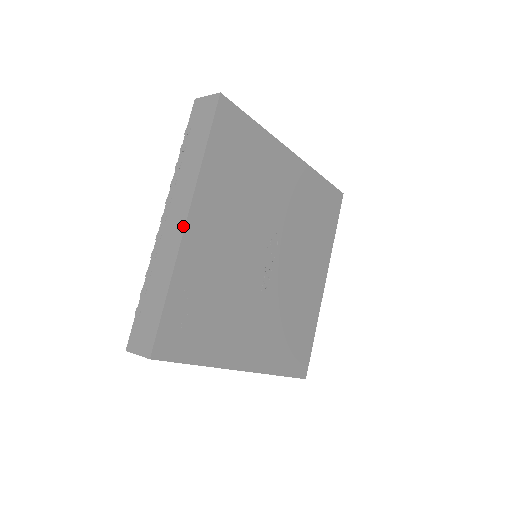
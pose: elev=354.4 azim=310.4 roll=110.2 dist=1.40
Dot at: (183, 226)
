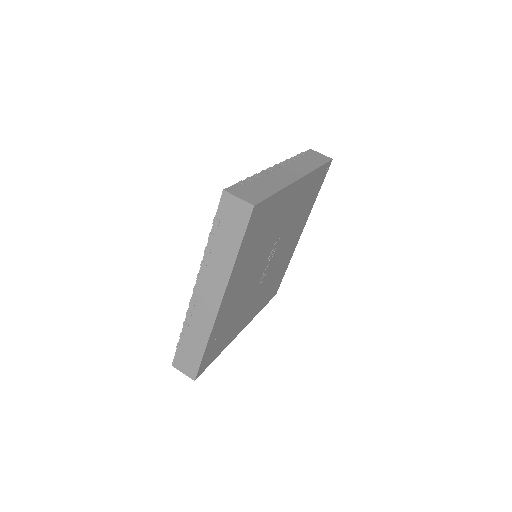
Dot at: (217, 309)
